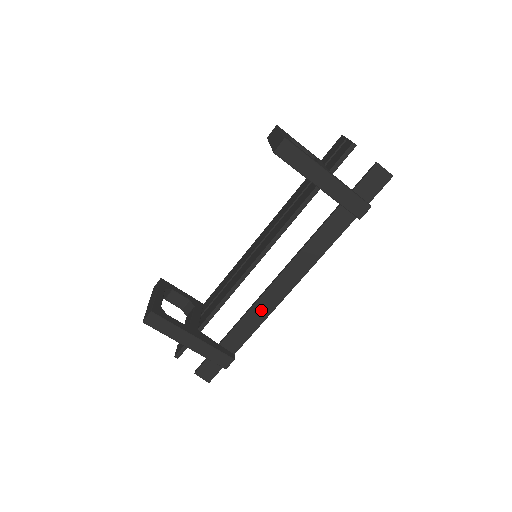
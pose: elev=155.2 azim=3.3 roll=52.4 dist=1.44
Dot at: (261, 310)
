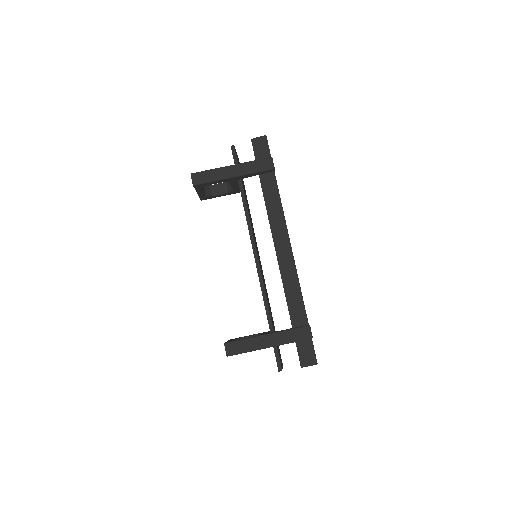
Dot at: (289, 278)
